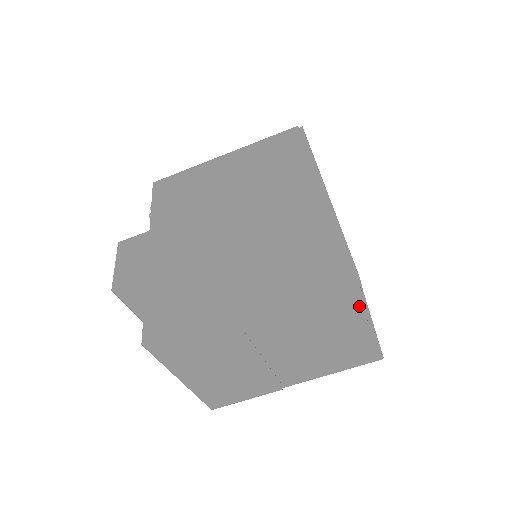
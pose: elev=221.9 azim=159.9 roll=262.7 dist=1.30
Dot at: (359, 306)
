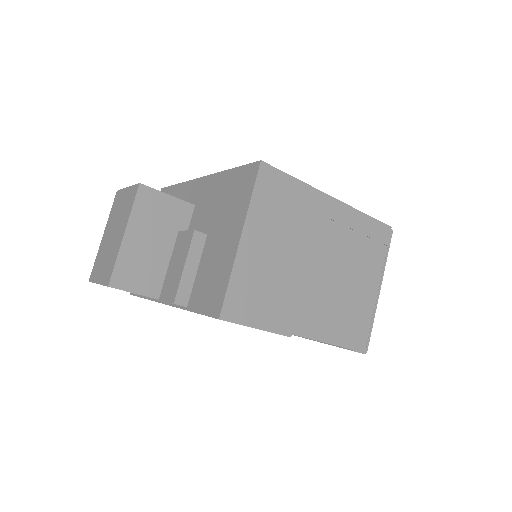
Dot at: (382, 263)
